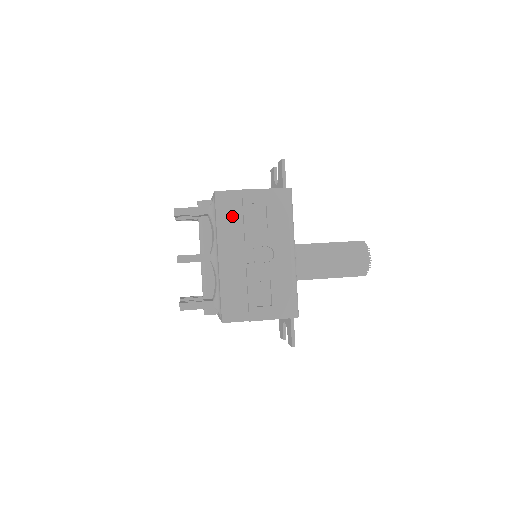
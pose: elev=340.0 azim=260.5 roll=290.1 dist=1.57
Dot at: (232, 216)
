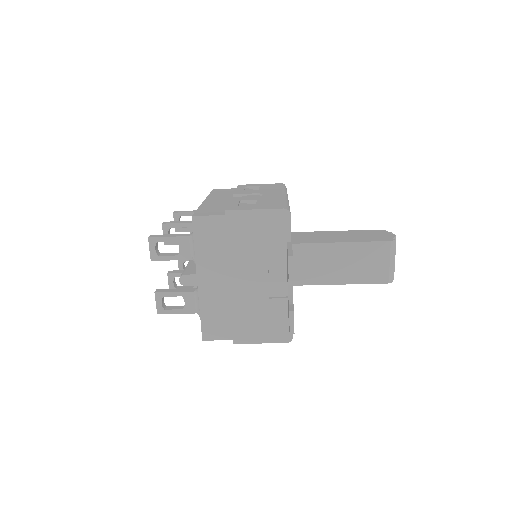
Dot at: (225, 193)
